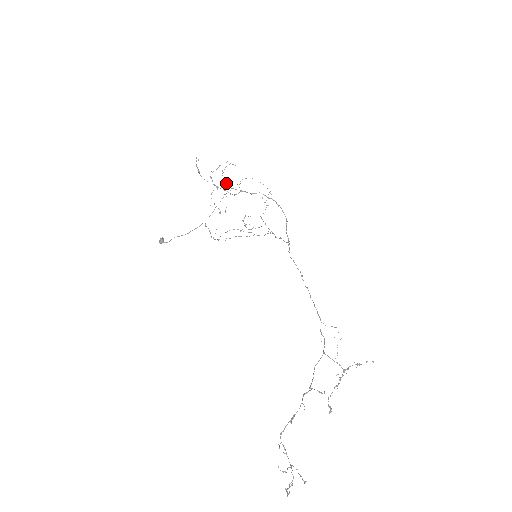
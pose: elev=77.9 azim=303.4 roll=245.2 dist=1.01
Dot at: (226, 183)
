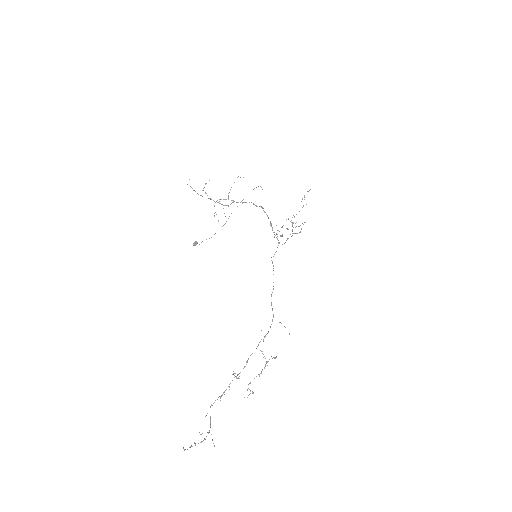
Dot at: (228, 195)
